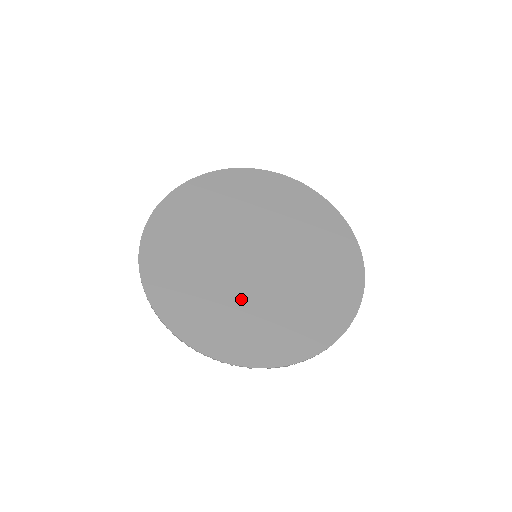
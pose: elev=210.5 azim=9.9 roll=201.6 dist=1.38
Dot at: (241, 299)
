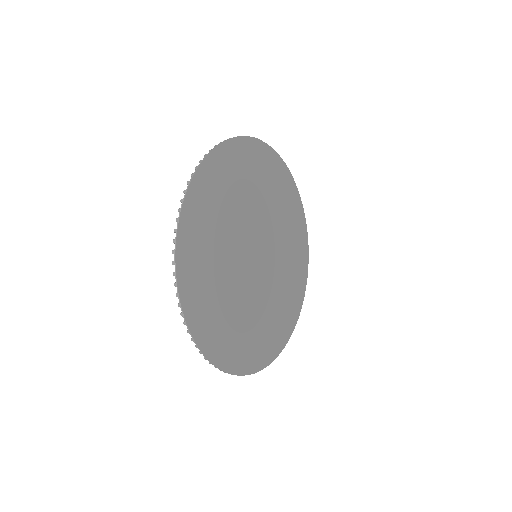
Dot at: (244, 306)
